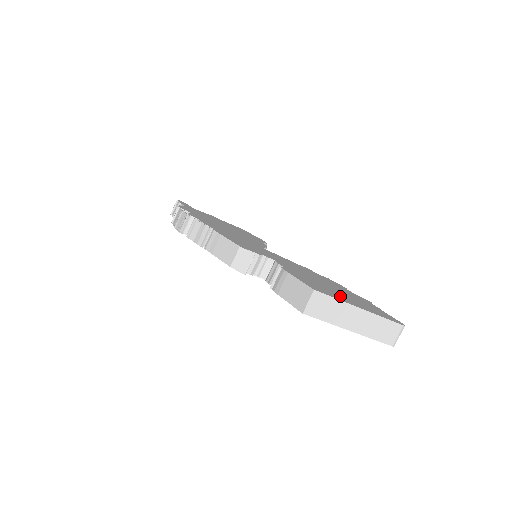
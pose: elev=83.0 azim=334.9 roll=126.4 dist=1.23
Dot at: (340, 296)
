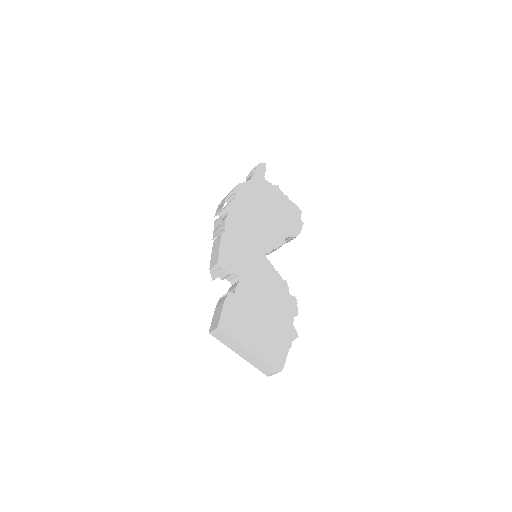
Dot at: (248, 333)
